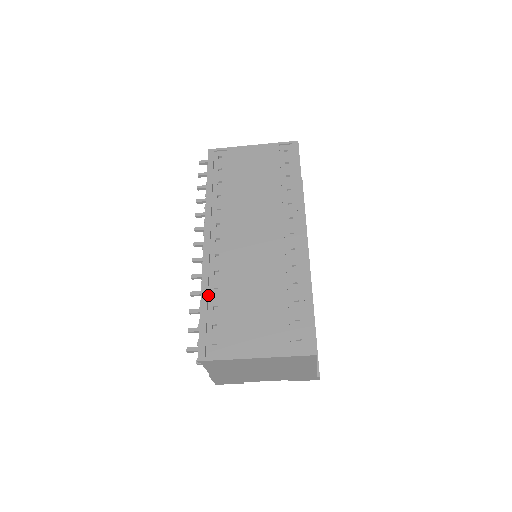
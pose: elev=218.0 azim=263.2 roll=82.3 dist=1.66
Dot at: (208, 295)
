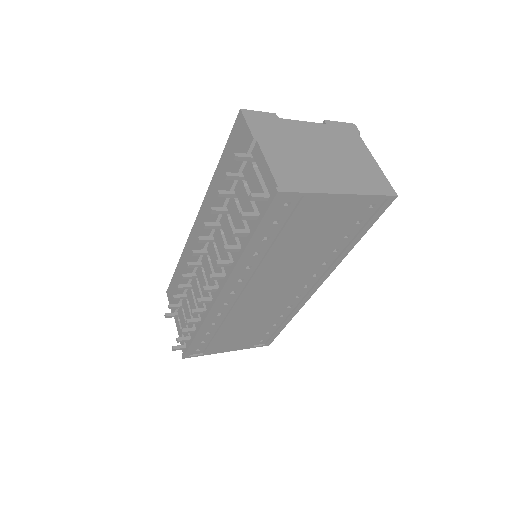
Dot at: (205, 328)
